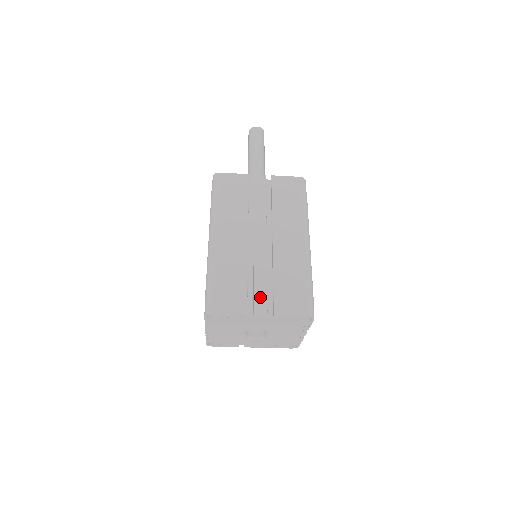
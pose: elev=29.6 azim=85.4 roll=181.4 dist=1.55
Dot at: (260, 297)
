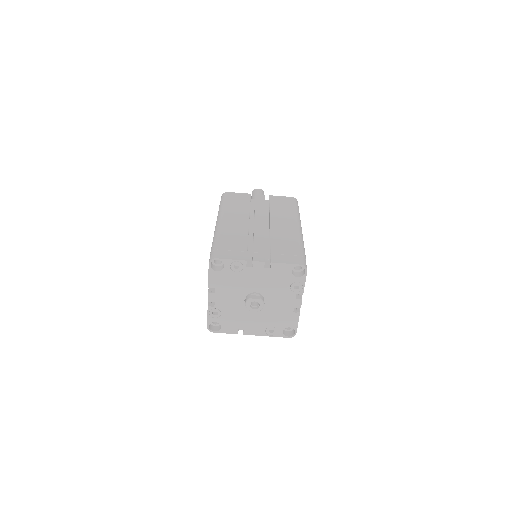
Dot at: (258, 252)
